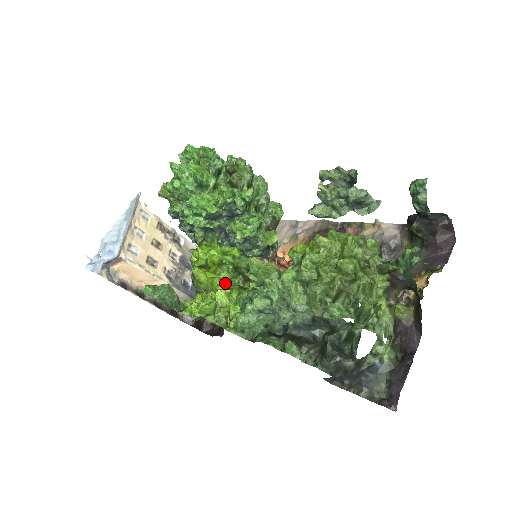
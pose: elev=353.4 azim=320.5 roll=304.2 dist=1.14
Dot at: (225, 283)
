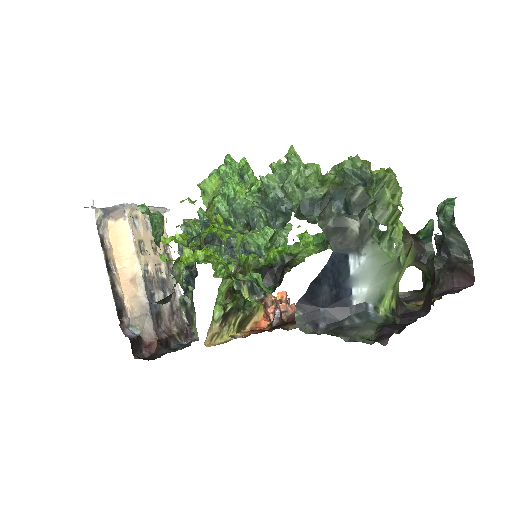
Dot at: occluded
